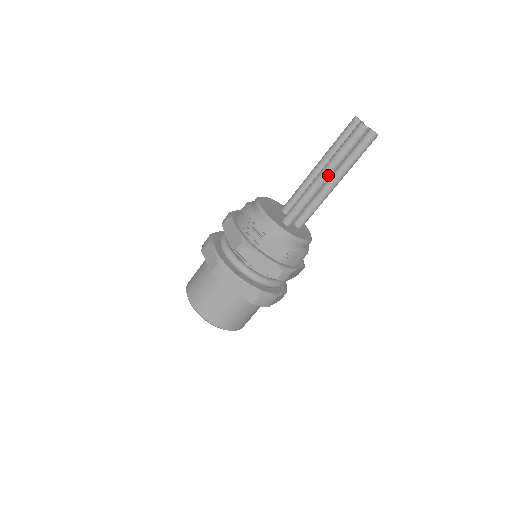
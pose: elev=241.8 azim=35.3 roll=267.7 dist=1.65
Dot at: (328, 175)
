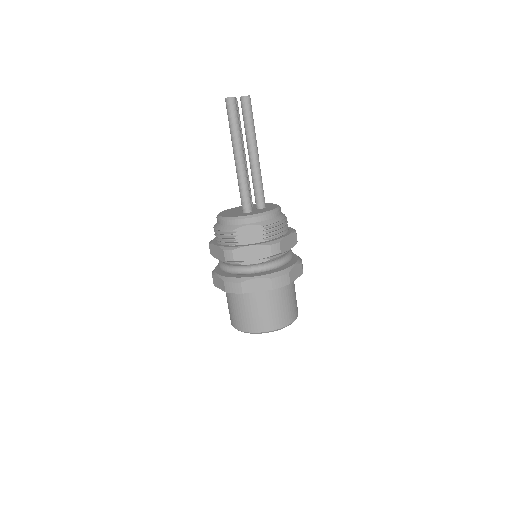
Dot at: (239, 152)
